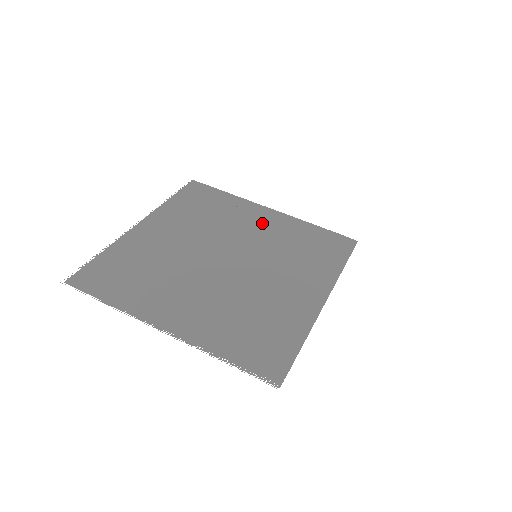
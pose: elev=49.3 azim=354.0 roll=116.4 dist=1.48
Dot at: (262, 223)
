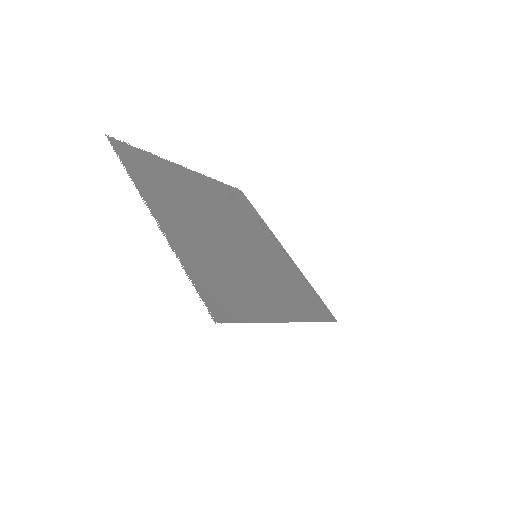
Dot at: (274, 249)
